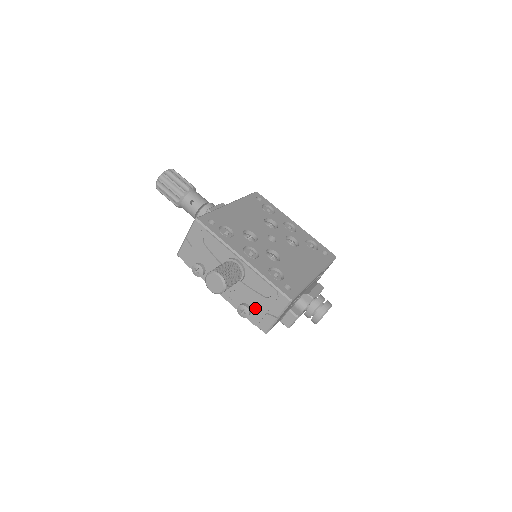
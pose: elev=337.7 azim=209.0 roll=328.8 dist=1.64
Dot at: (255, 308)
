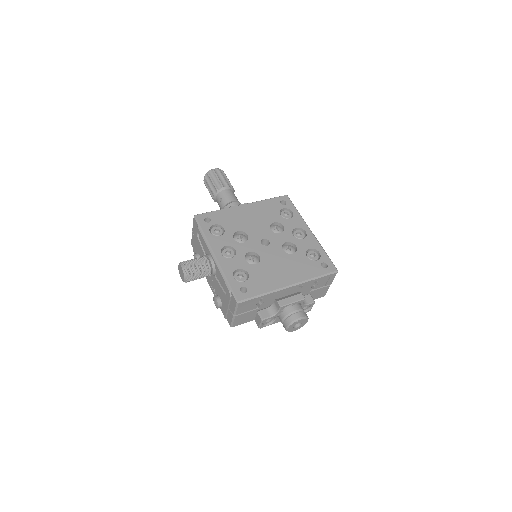
Dot at: (223, 302)
